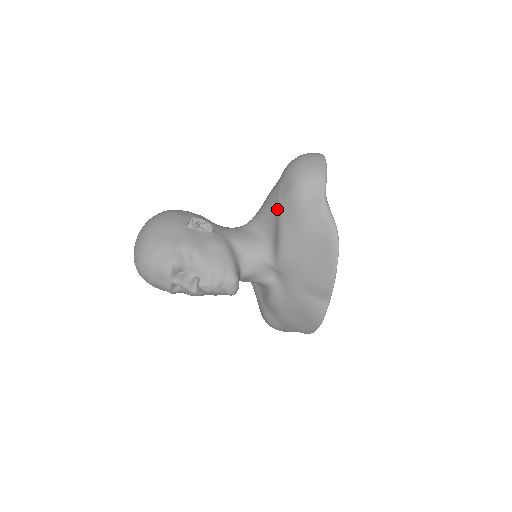
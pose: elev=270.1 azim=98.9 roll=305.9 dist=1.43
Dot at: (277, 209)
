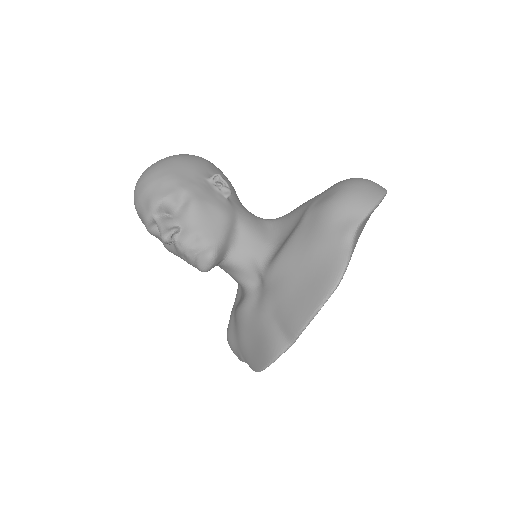
Dot at: (303, 215)
